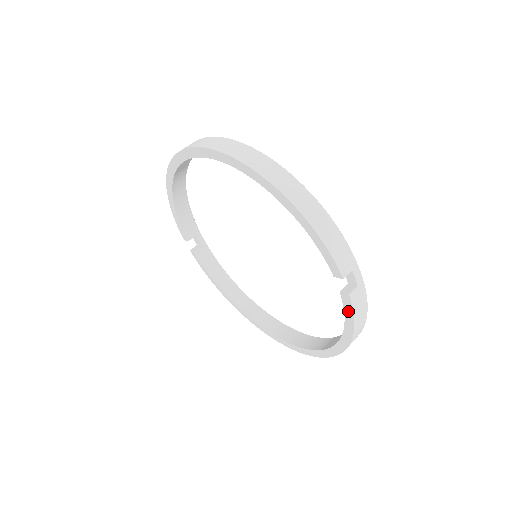
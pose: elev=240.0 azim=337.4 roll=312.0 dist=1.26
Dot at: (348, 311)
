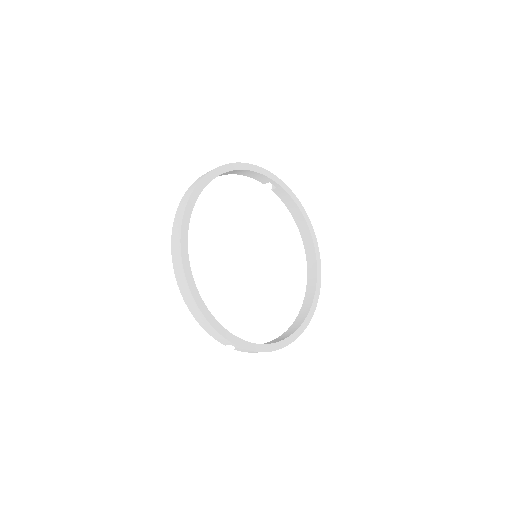
Dot at: occluded
